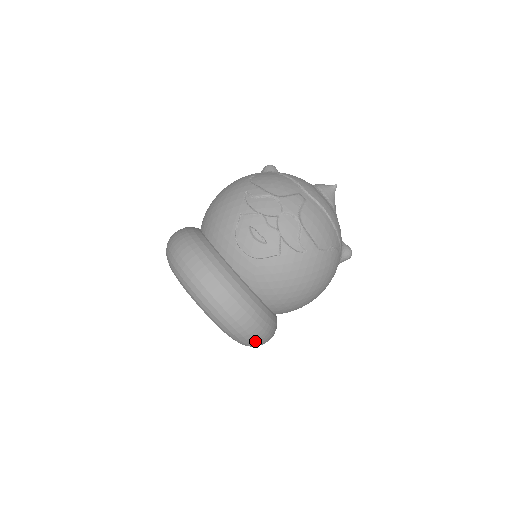
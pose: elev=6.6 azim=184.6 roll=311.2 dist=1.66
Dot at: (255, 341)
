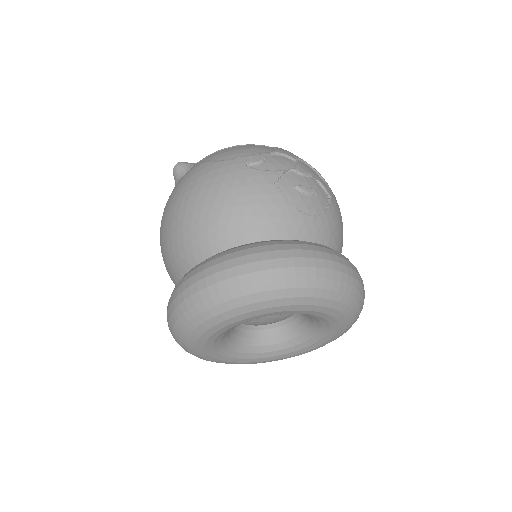
Dot at: occluded
